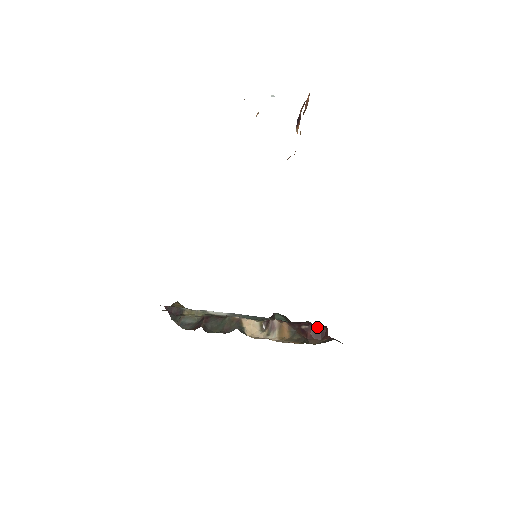
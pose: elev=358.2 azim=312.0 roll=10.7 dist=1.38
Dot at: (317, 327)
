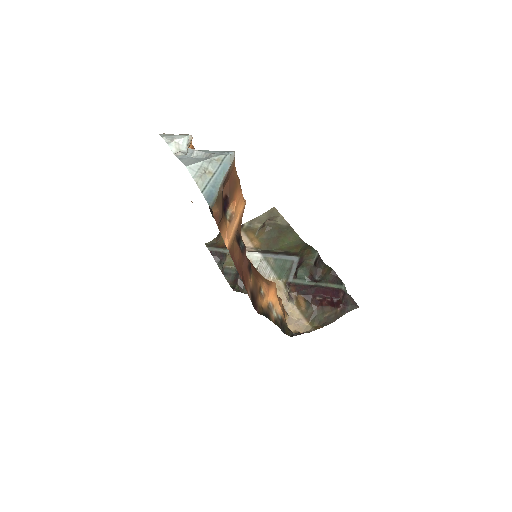
Dot at: (330, 299)
